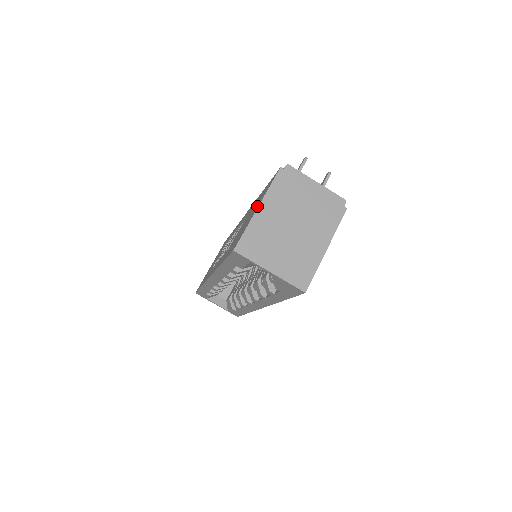
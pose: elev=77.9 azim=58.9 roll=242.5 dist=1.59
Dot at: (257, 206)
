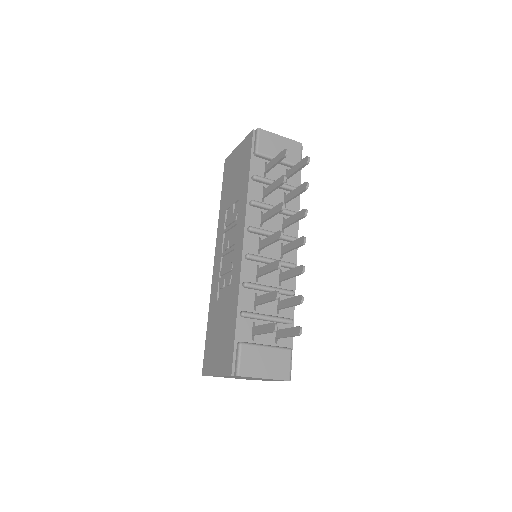
Dot at: (217, 367)
